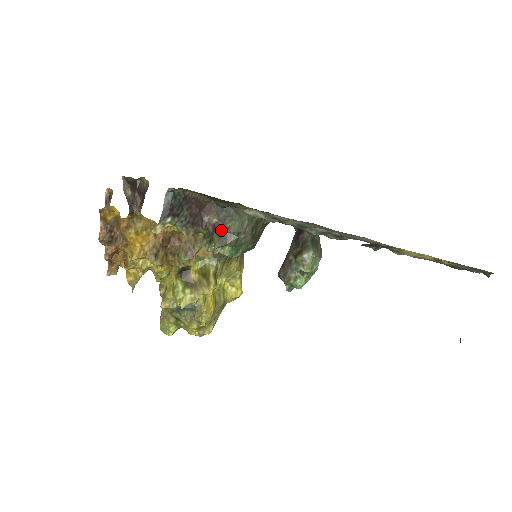
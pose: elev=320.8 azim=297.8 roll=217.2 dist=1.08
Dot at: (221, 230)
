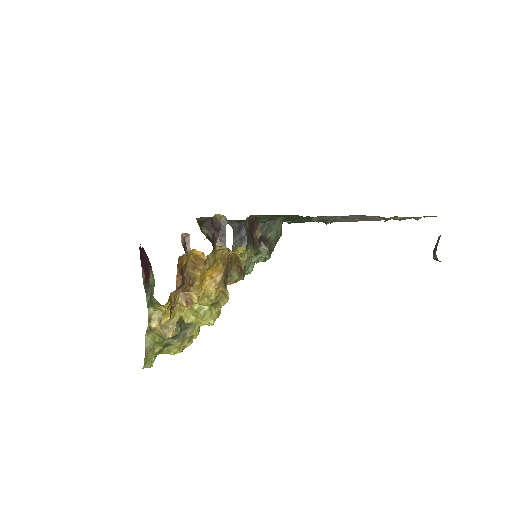
Dot at: (265, 241)
